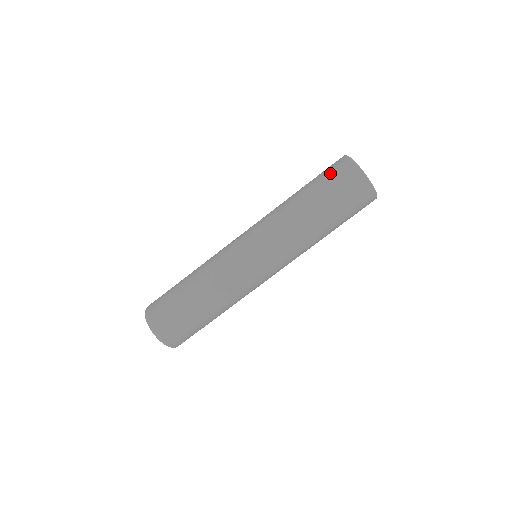
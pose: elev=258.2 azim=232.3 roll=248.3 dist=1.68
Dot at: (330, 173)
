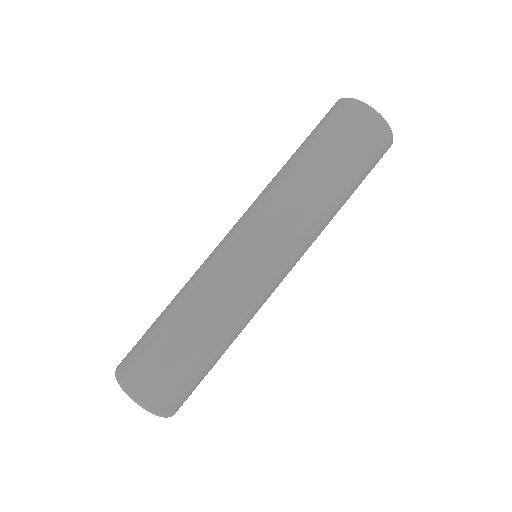
Dot at: (325, 121)
